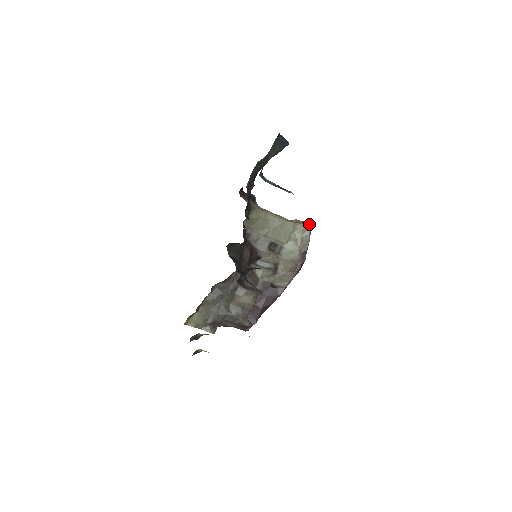
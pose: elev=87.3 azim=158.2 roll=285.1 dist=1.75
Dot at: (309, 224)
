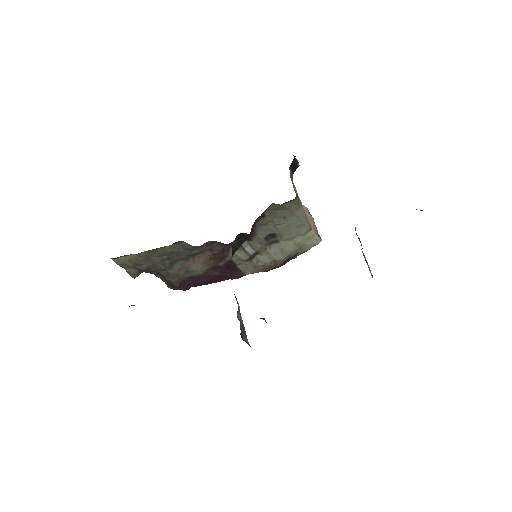
Dot at: occluded
